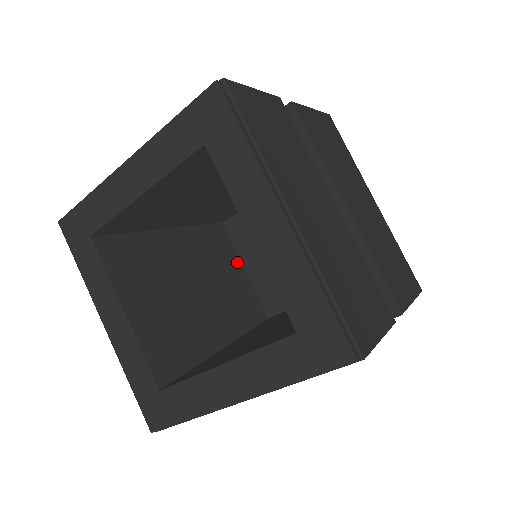
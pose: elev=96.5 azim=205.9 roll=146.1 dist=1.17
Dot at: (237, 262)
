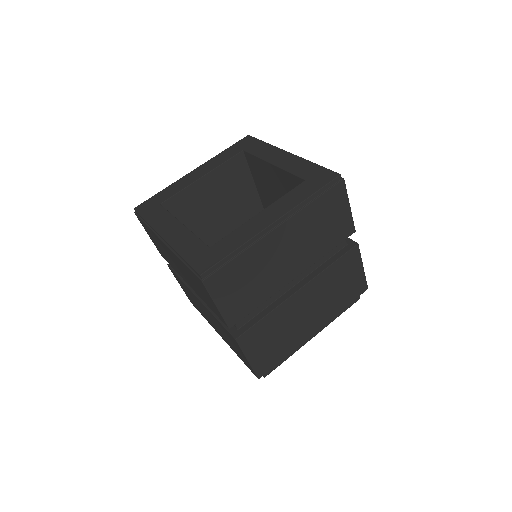
Dot at: occluded
